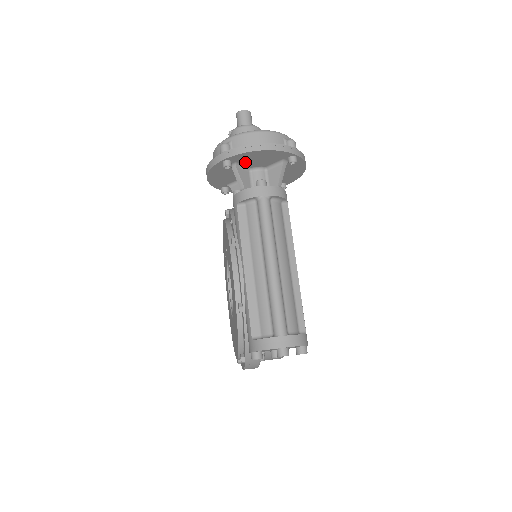
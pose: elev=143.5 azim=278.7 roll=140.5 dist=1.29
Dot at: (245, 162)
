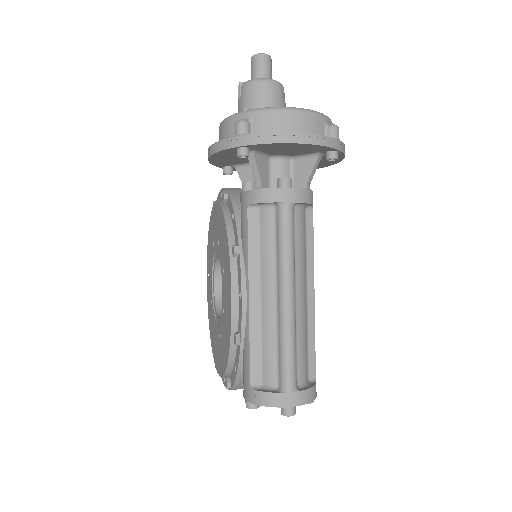
Dot at: (267, 150)
